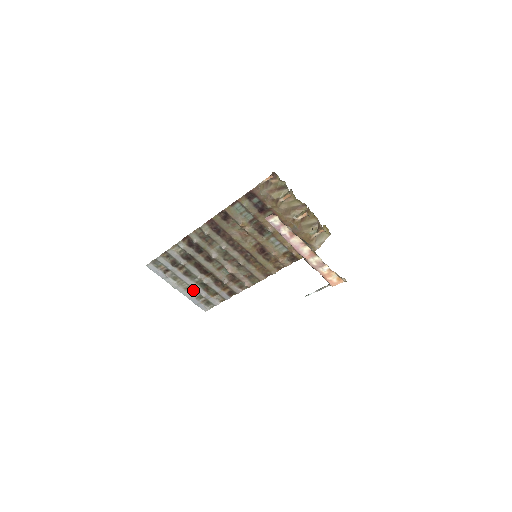
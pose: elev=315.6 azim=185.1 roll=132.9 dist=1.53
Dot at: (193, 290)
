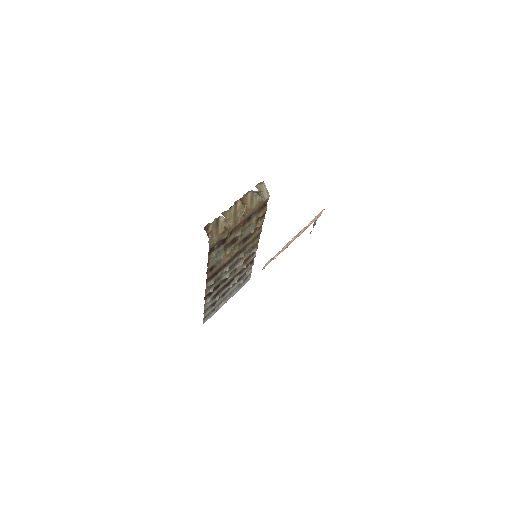
Dot at: (234, 289)
